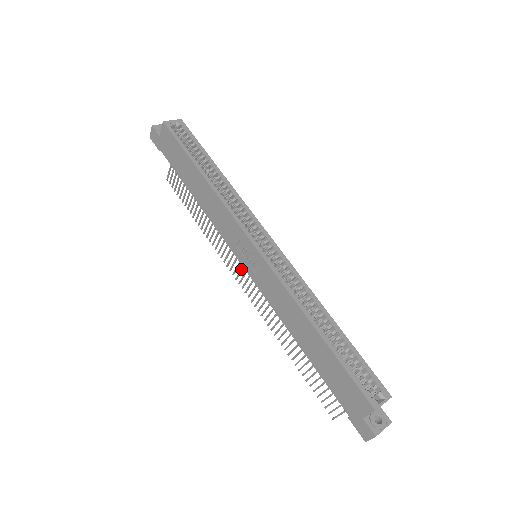
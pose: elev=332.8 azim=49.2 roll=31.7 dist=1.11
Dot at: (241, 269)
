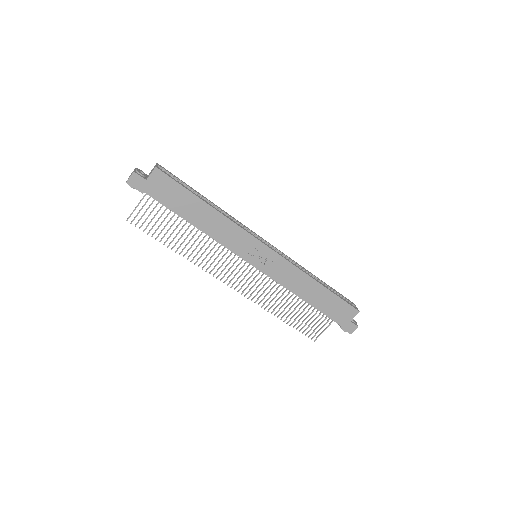
Dot at: occluded
